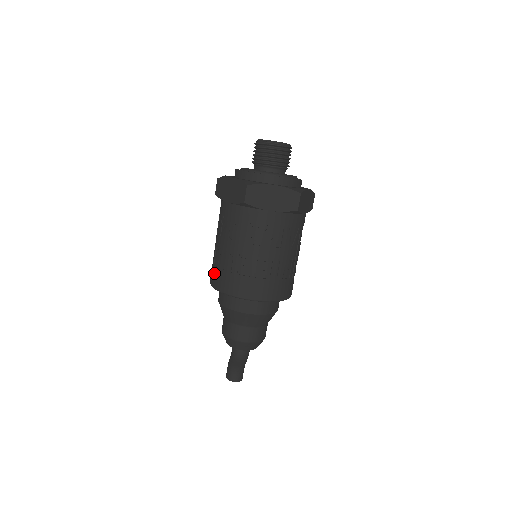
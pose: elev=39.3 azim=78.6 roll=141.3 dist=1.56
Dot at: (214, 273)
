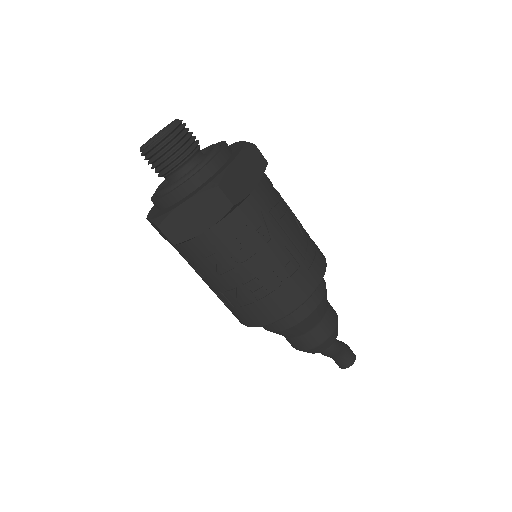
Dot at: occluded
